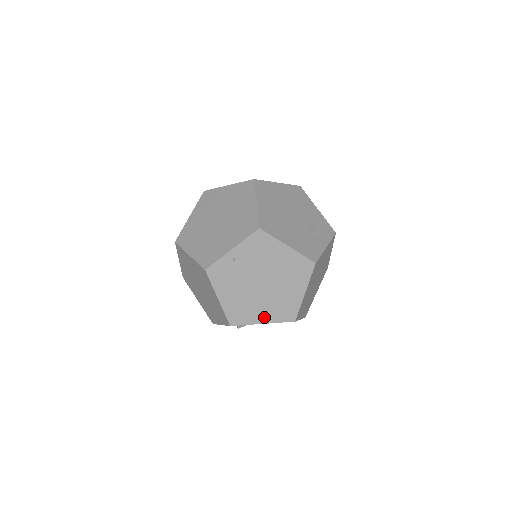
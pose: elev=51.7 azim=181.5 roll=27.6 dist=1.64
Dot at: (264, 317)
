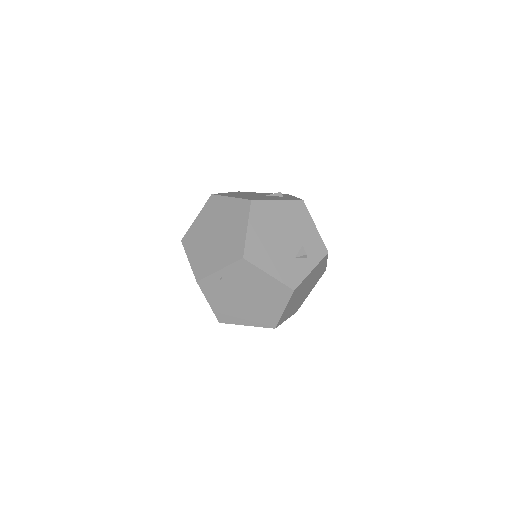
Dot at: (248, 321)
